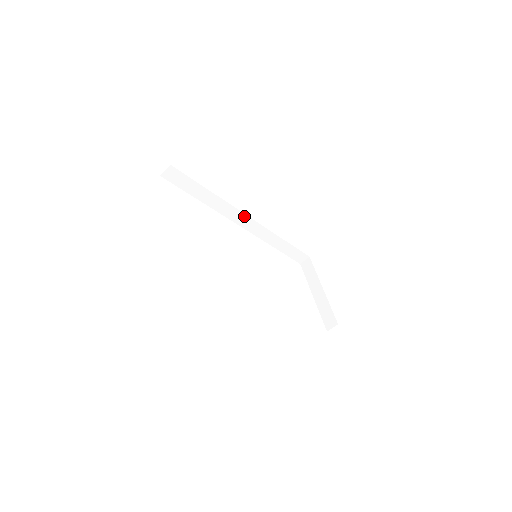
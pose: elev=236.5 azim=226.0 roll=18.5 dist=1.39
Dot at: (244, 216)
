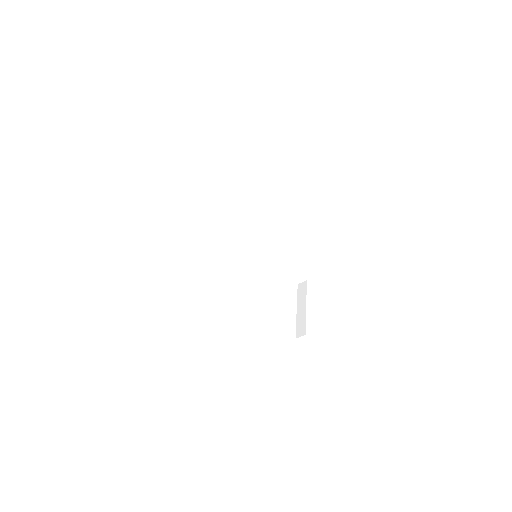
Dot at: (260, 226)
